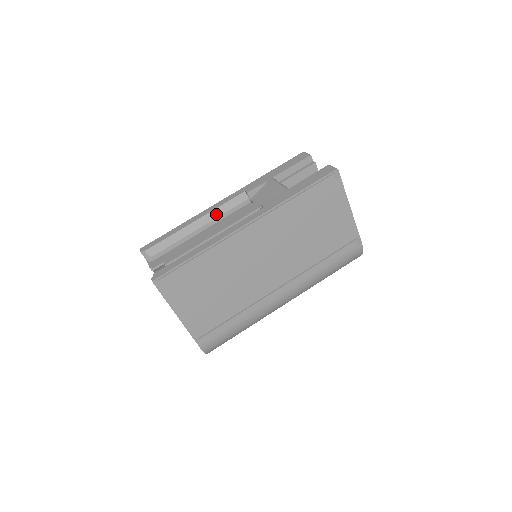
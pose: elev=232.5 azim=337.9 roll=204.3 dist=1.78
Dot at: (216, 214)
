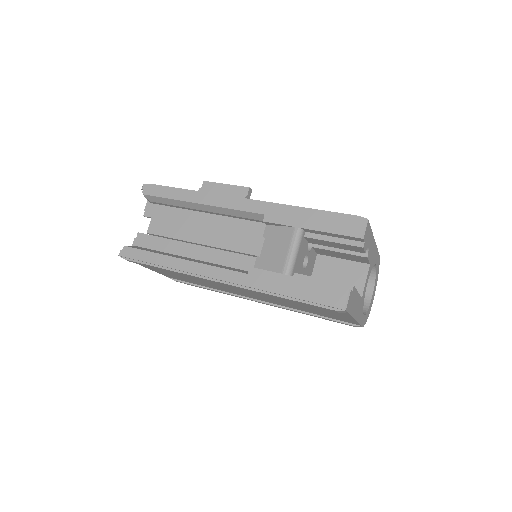
Dot at: (224, 211)
